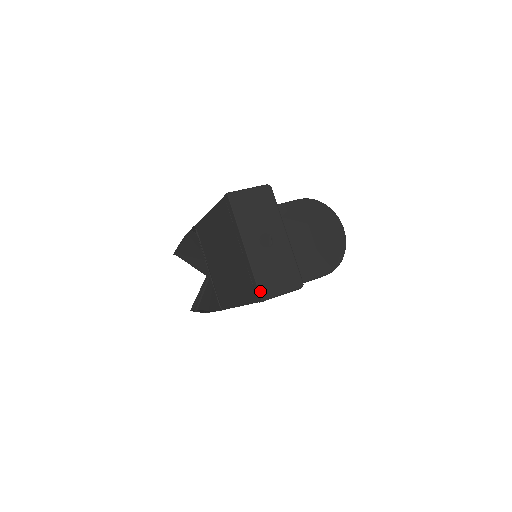
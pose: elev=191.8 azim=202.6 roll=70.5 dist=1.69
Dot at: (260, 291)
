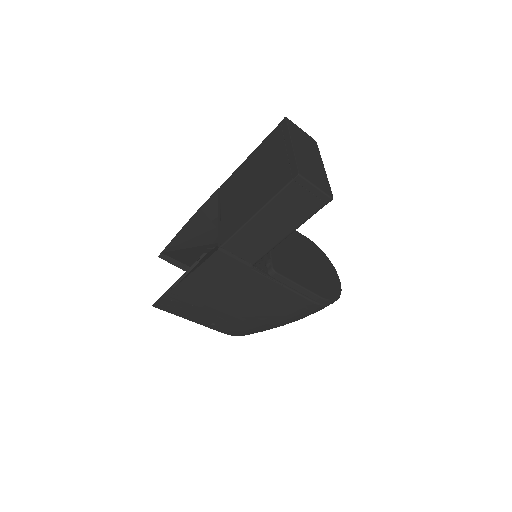
Dot at: (299, 168)
